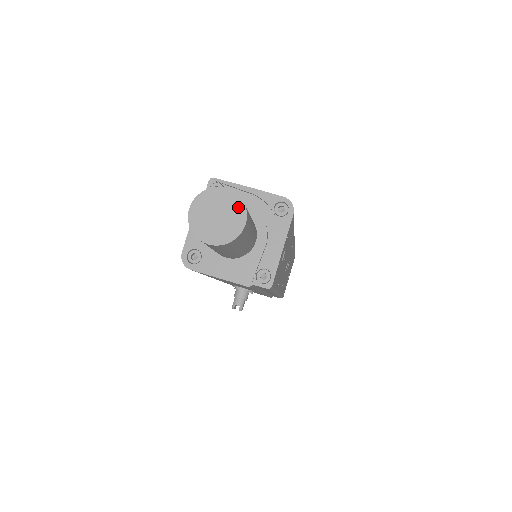
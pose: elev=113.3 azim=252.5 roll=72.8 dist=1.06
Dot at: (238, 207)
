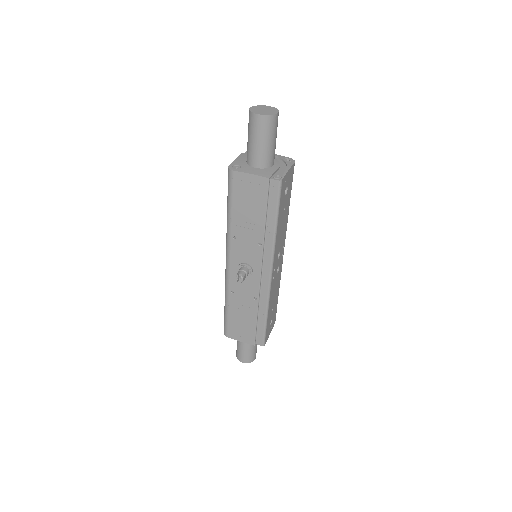
Dot at: (275, 109)
